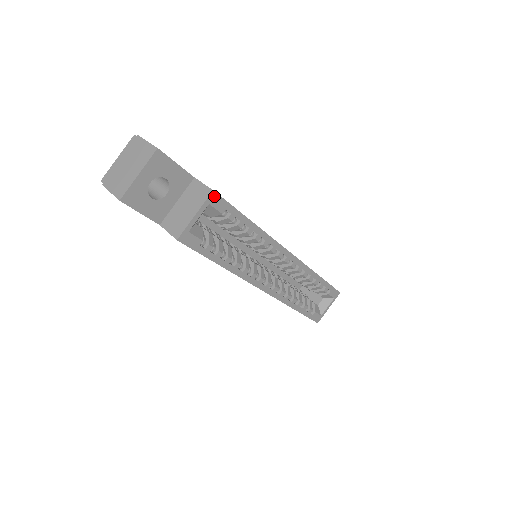
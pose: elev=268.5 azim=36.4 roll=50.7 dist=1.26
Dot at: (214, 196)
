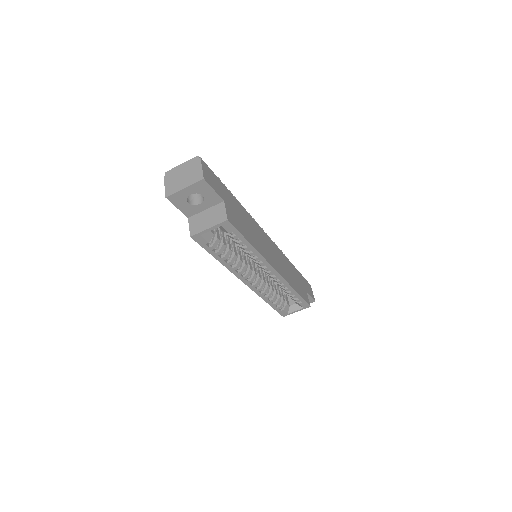
Dot at: (227, 223)
